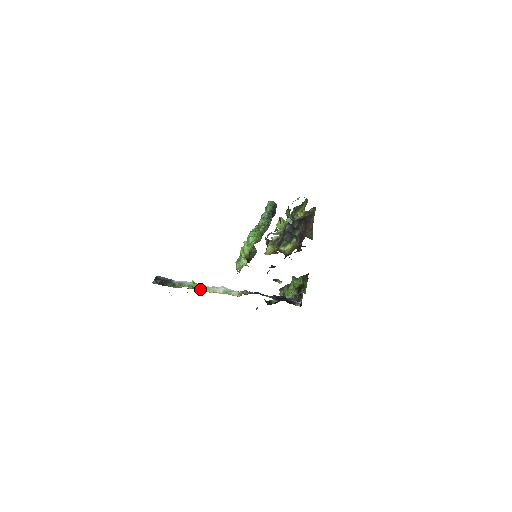
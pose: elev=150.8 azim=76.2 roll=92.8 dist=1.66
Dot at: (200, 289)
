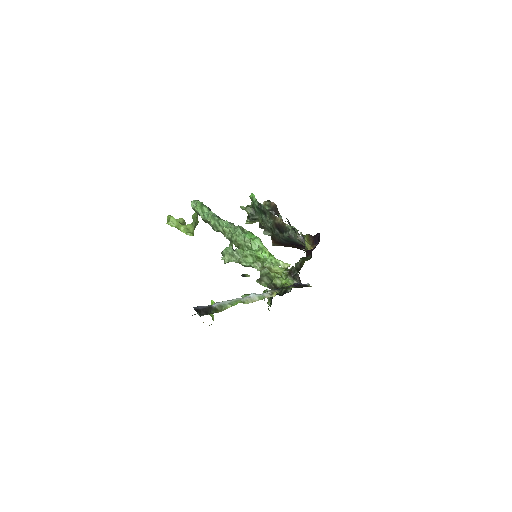
Dot at: (245, 303)
